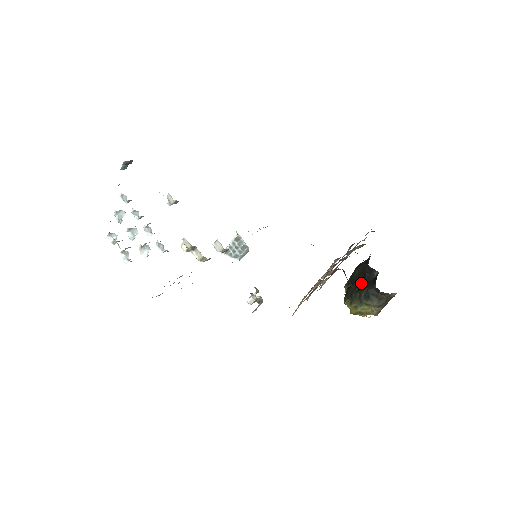
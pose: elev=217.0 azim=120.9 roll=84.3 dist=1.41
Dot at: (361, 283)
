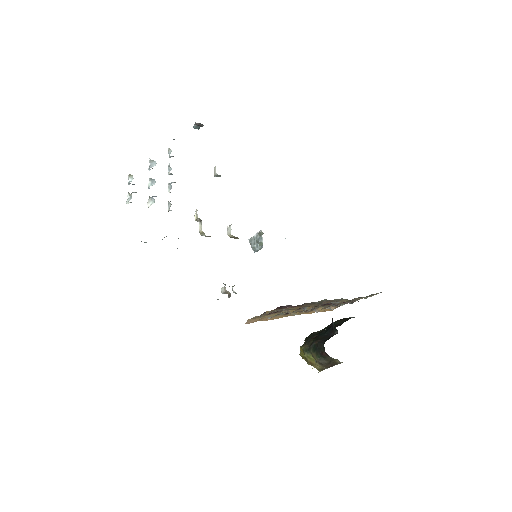
Dot at: (321, 333)
